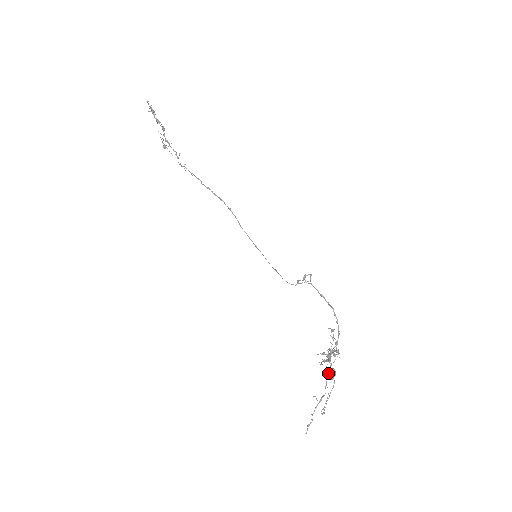
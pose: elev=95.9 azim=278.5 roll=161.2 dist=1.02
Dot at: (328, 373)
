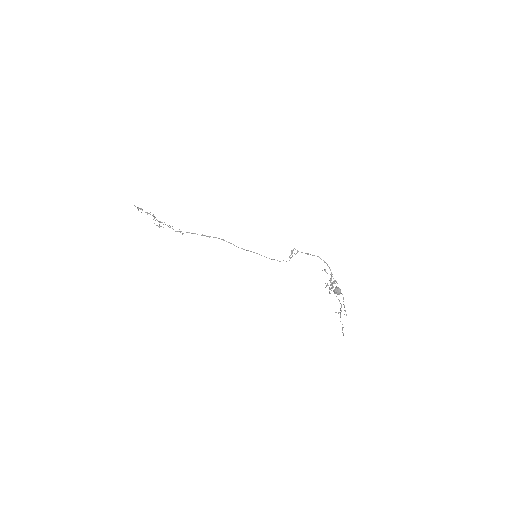
Dot at: (336, 291)
